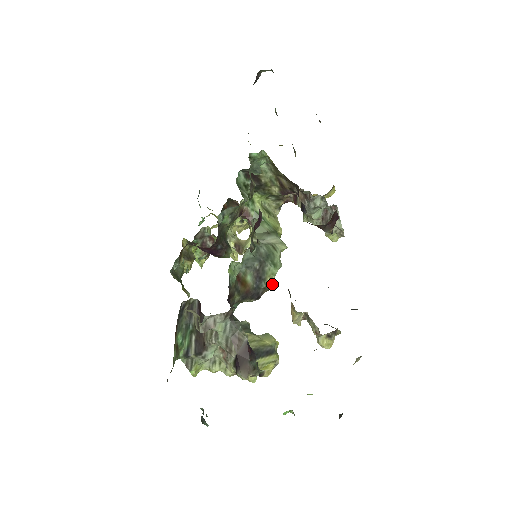
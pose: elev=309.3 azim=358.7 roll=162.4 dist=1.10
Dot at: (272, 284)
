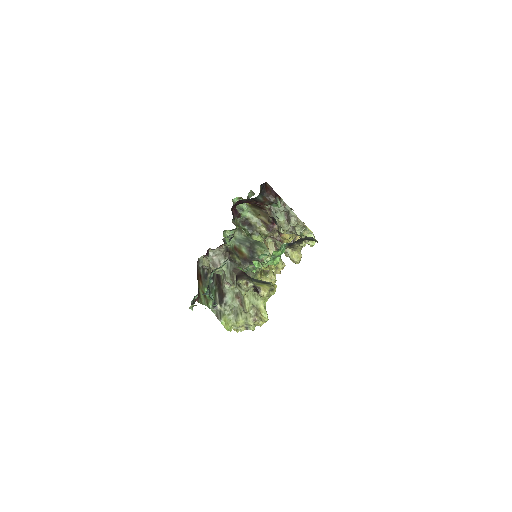
Dot at: occluded
